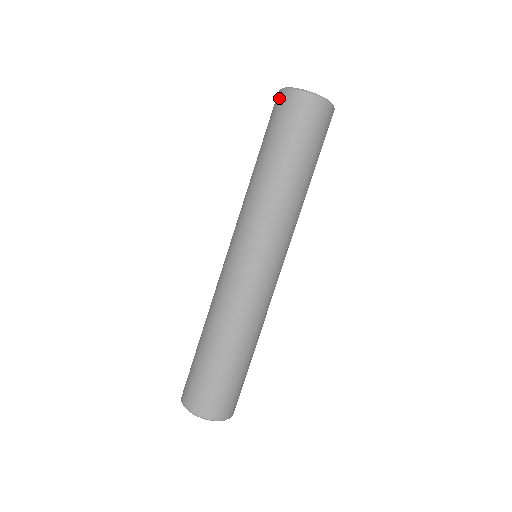
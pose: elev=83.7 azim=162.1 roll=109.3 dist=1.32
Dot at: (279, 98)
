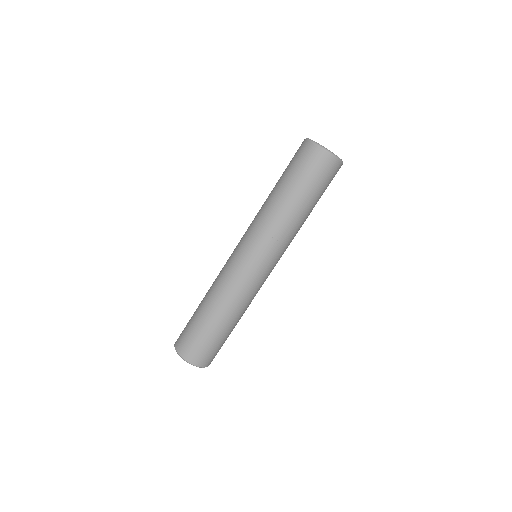
Dot at: (322, 157)
